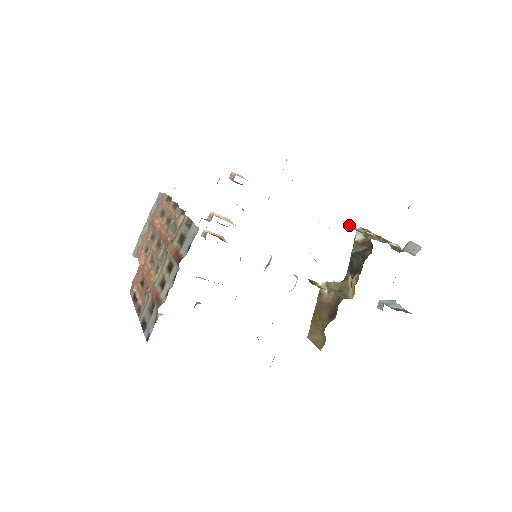
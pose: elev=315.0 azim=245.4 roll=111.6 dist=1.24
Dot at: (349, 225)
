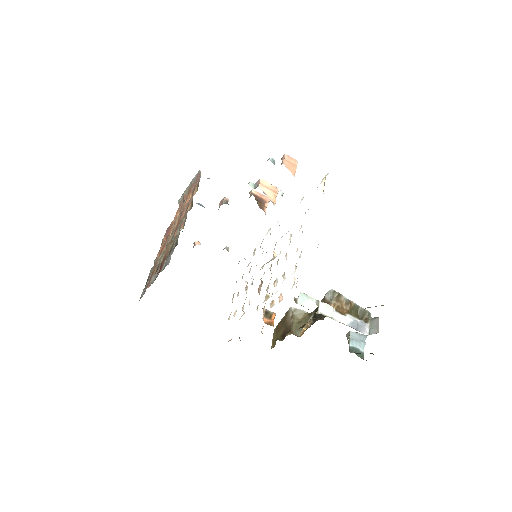
Dot at: (305, 296)
